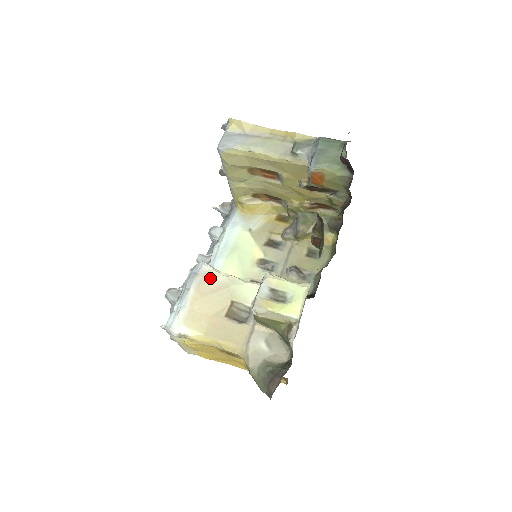
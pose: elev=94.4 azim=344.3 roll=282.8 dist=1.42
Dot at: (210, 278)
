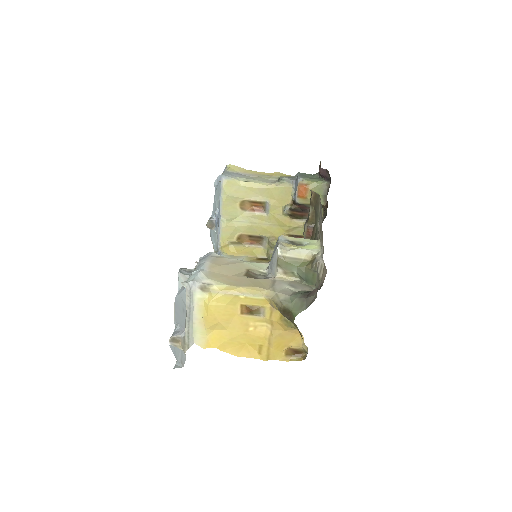
Dot at: (222, 258)
